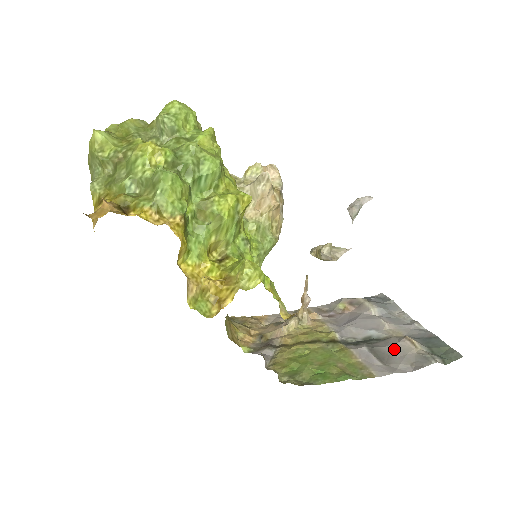
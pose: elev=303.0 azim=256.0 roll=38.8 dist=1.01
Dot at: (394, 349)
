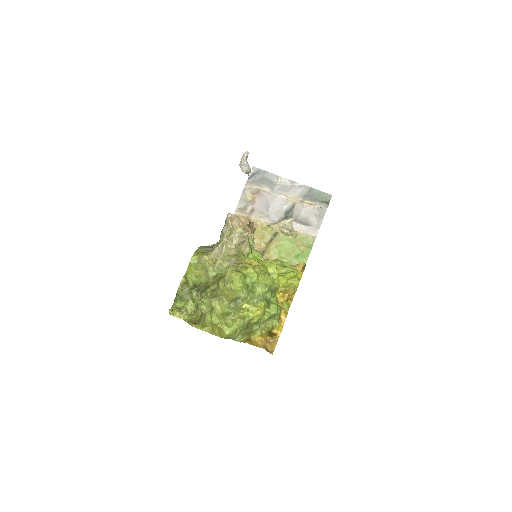
Dot at: (306, 213)
